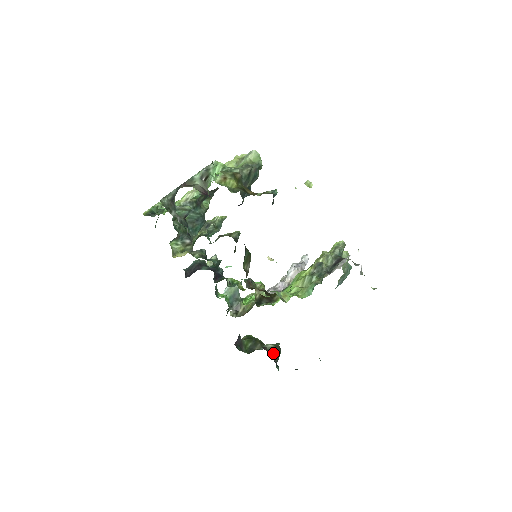
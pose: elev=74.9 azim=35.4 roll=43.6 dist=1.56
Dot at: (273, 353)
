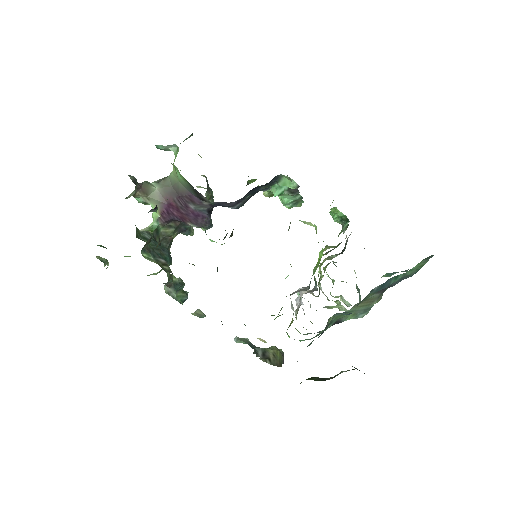
Dot at: (356, 368)
